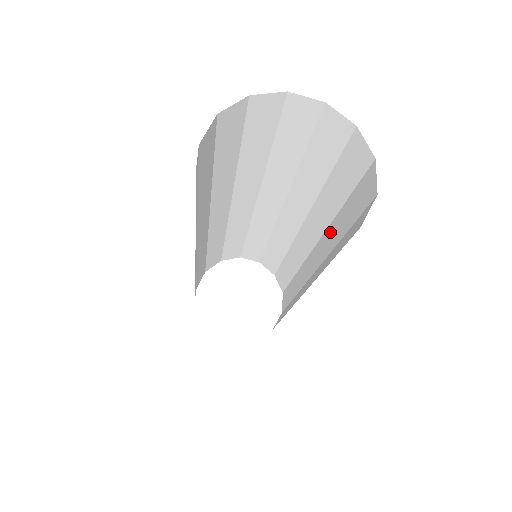
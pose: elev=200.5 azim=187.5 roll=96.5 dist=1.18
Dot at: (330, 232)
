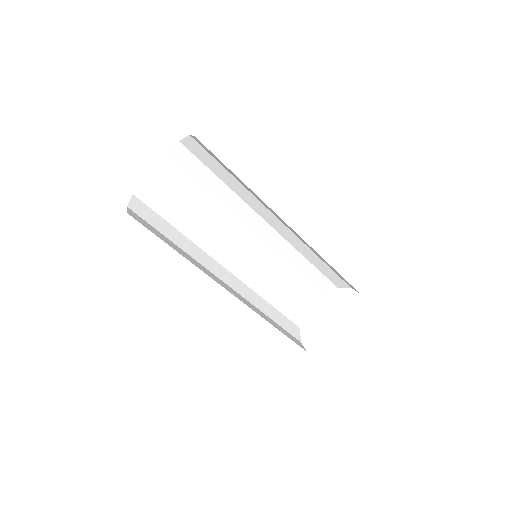
Dot at: occluded
